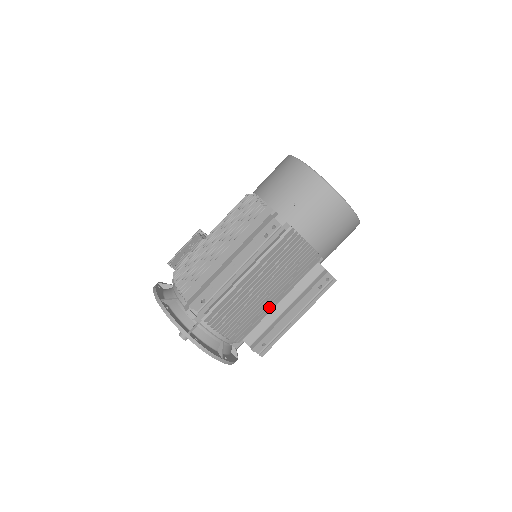
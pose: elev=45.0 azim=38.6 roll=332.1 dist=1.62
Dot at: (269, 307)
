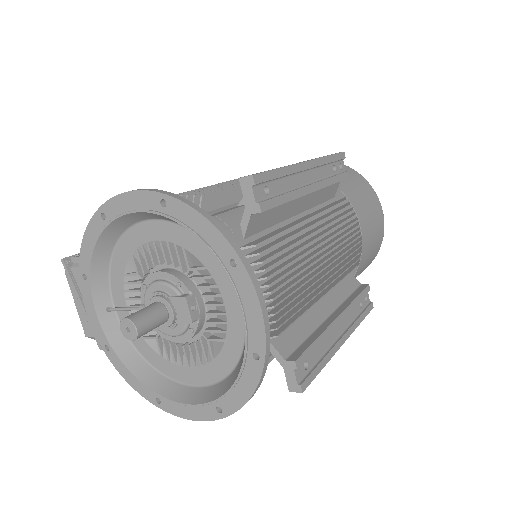
Dot at: (318, 292)
